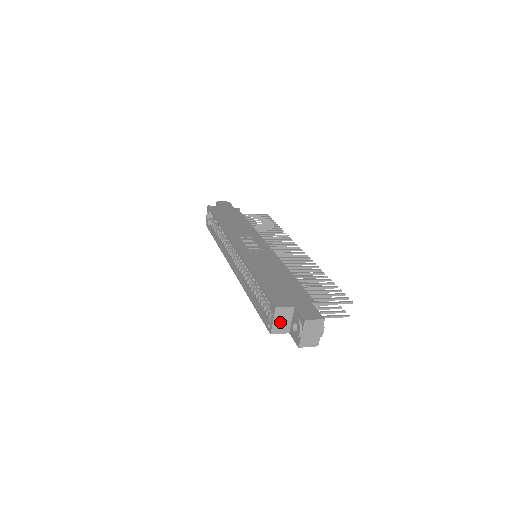
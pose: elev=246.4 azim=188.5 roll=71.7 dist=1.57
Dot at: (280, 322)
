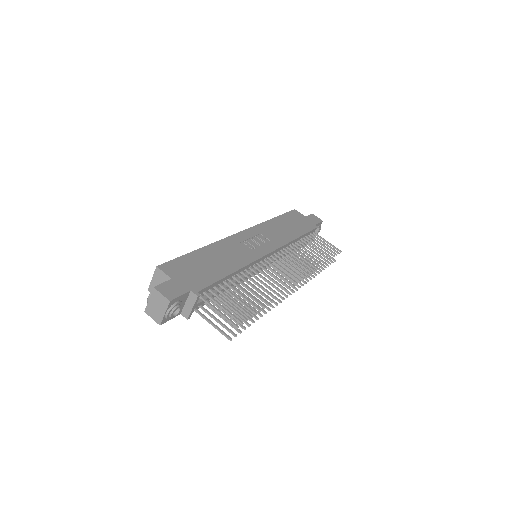
Dot at: (157, 284)
